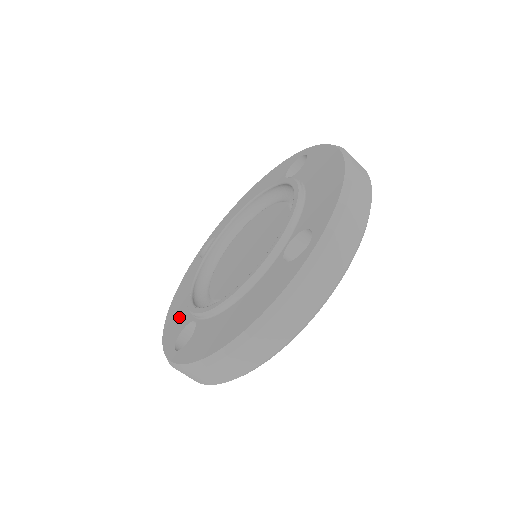
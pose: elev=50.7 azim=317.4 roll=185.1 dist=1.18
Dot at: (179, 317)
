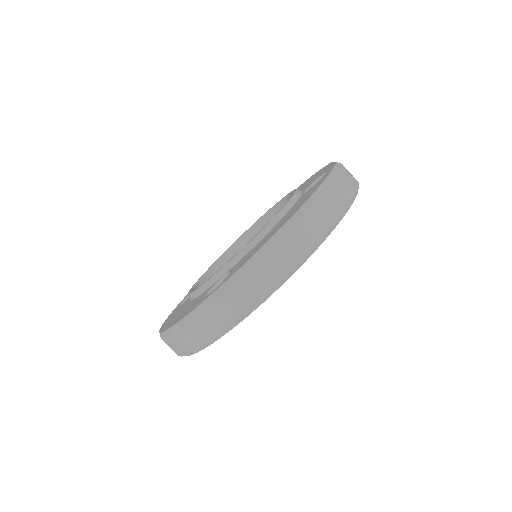
Dot at: occluded
